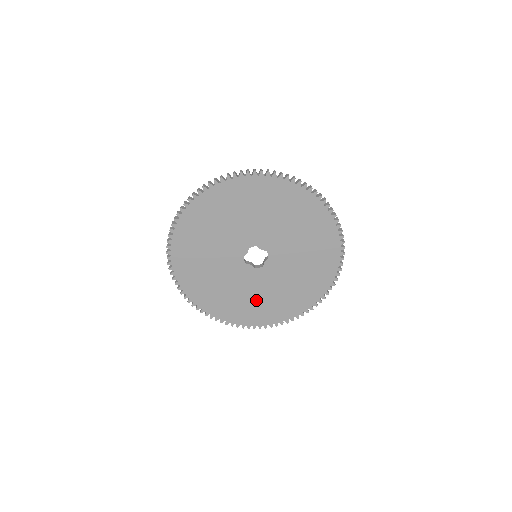
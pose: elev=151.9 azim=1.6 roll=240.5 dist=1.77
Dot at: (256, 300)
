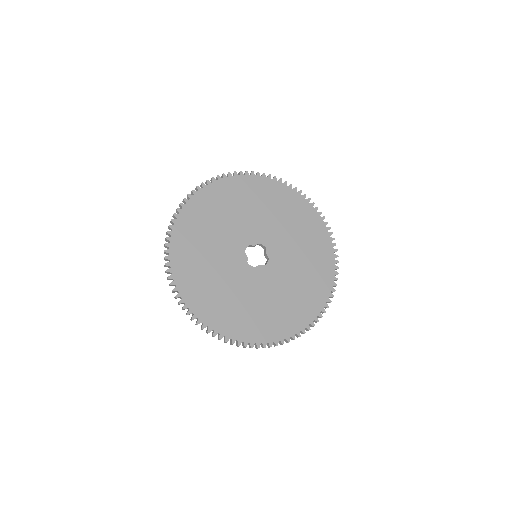
Dot at: (219, 289)
